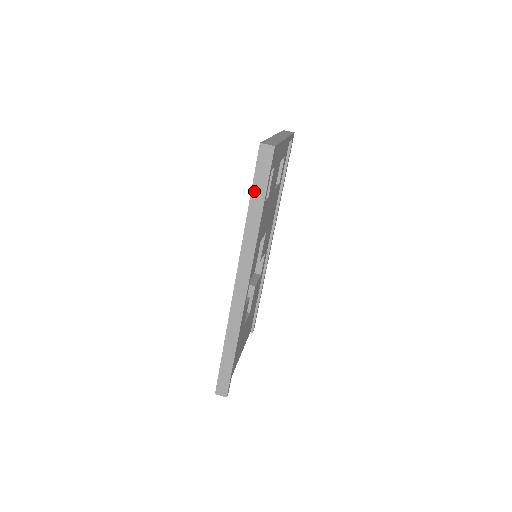
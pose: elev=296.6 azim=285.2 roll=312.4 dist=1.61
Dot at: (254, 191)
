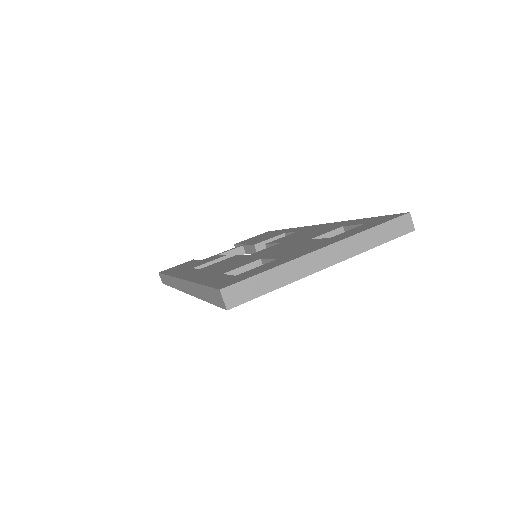
Dot at: (205, 288)
